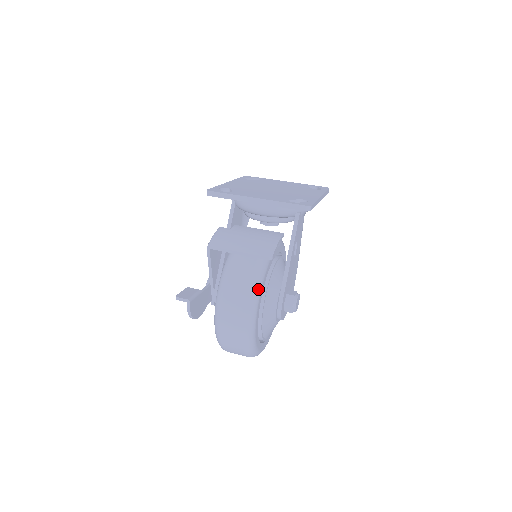
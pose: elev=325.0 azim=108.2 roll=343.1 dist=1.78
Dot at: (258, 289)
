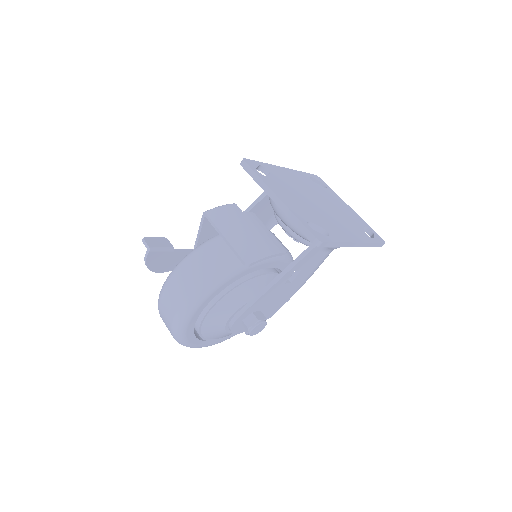
Dot at: (214, 285)
